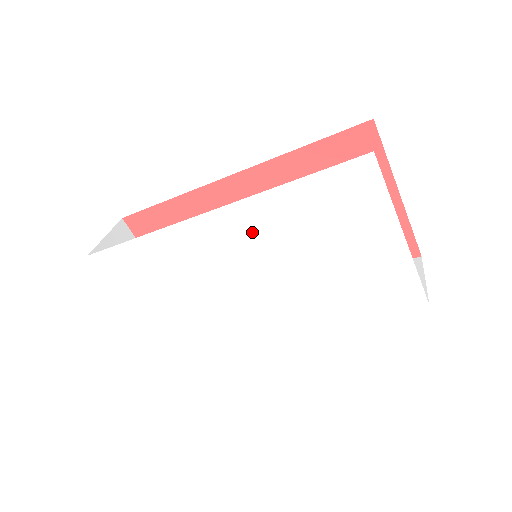
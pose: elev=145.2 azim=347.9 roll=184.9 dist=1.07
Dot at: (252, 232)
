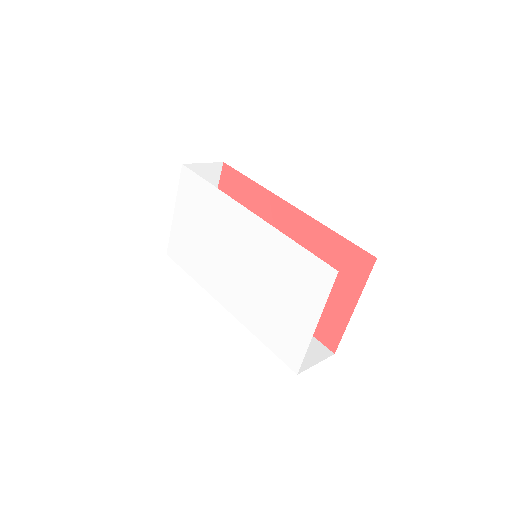
Dot at: (257, 242)
